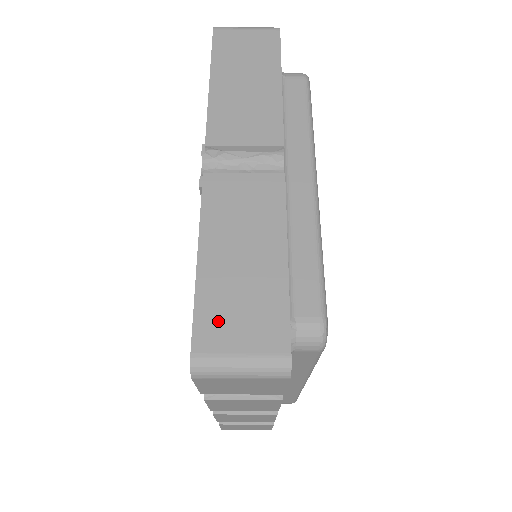
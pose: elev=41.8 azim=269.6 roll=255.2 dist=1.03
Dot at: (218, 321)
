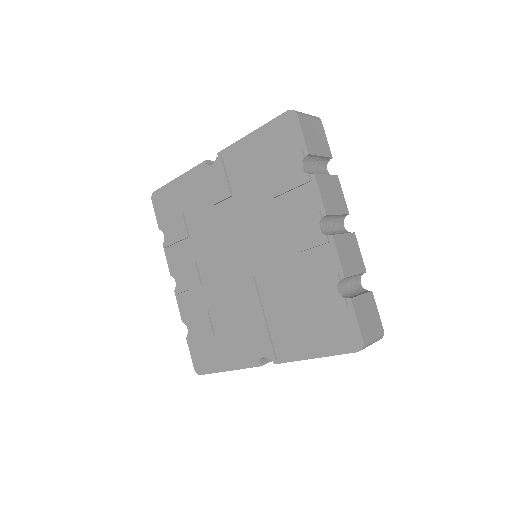
Dot at: occluded
